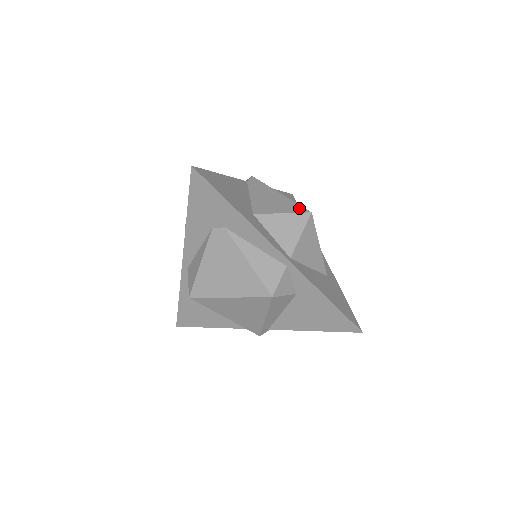
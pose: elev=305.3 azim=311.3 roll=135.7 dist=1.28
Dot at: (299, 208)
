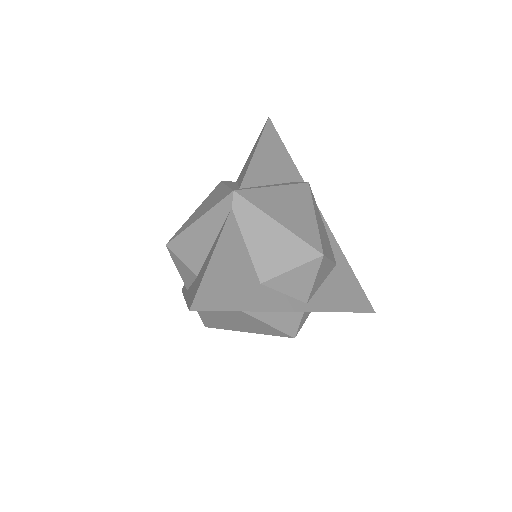
Dot at: (308, 251)
